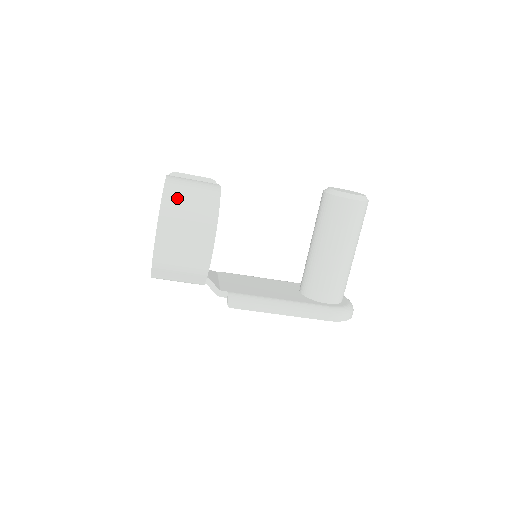
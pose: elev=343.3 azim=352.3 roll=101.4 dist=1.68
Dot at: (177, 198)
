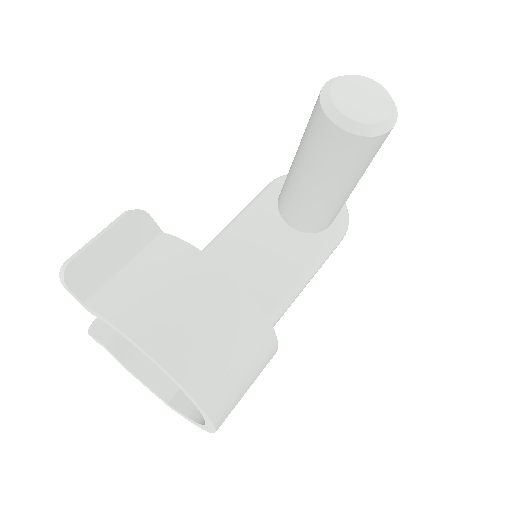
Dot at: (216, 379)
